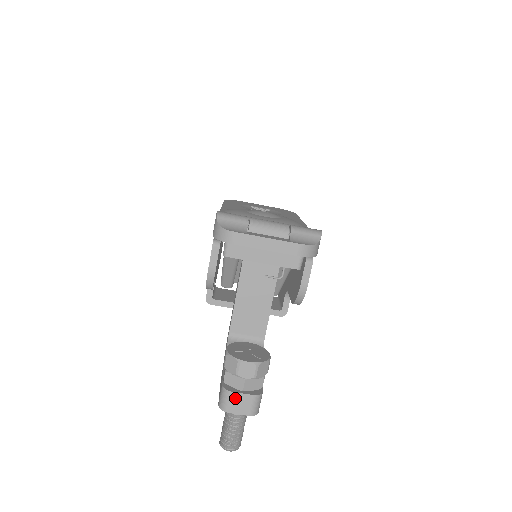
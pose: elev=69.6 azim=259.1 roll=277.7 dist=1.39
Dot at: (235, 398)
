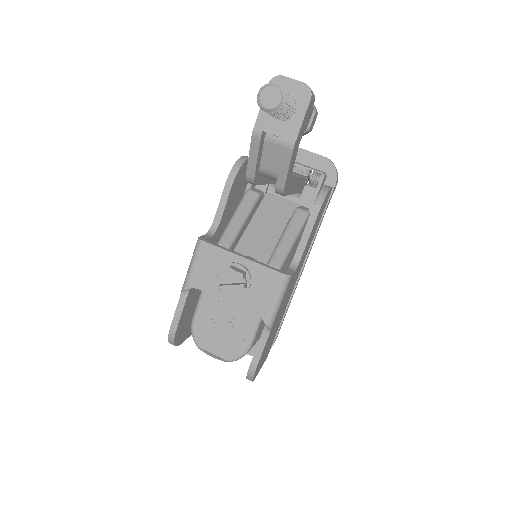
Dot at: occluded
